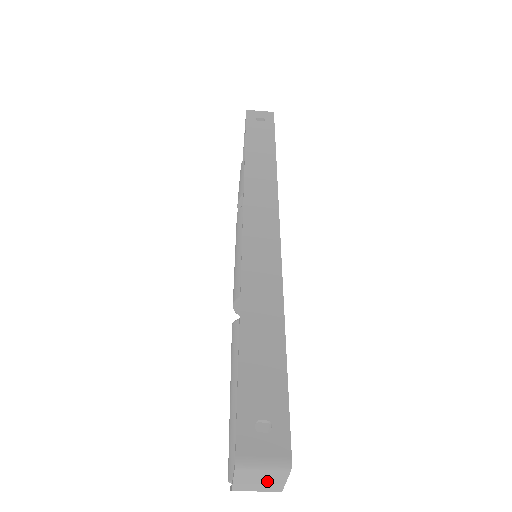
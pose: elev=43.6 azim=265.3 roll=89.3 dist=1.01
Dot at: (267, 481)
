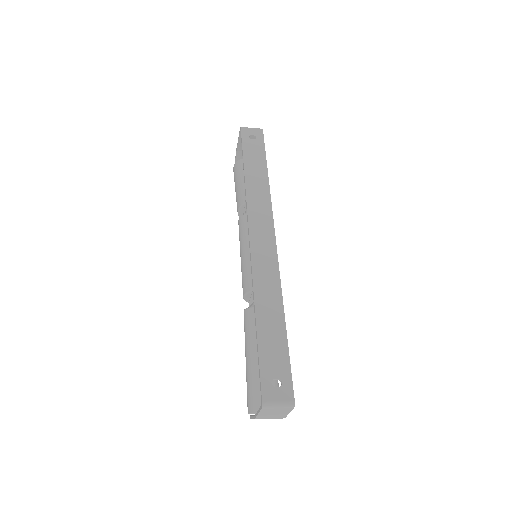
Dot at: (278, 413)
